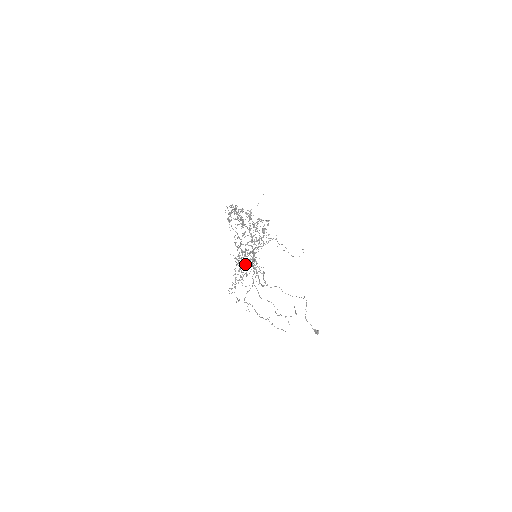
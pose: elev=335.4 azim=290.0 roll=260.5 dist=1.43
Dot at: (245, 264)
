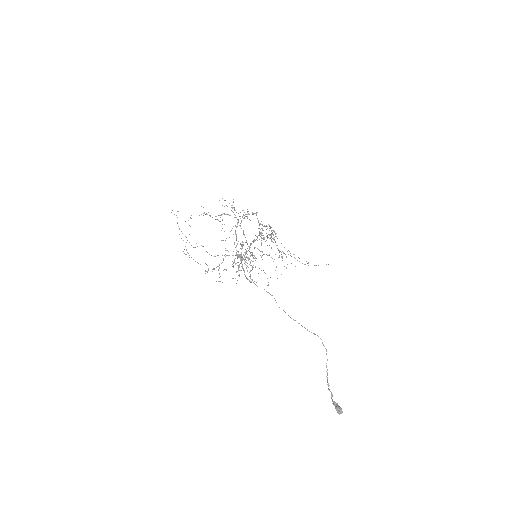
Dot at: (236, 252)
